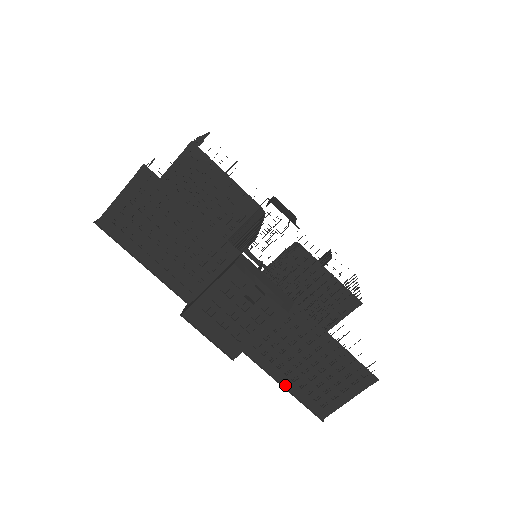
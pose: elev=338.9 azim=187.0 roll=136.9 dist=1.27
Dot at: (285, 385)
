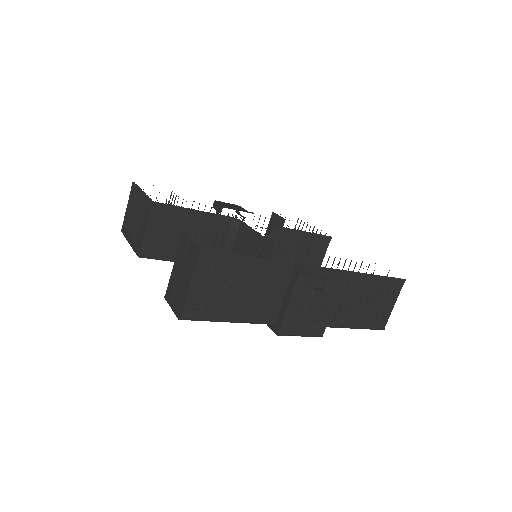
Dot at: (355, 326)
